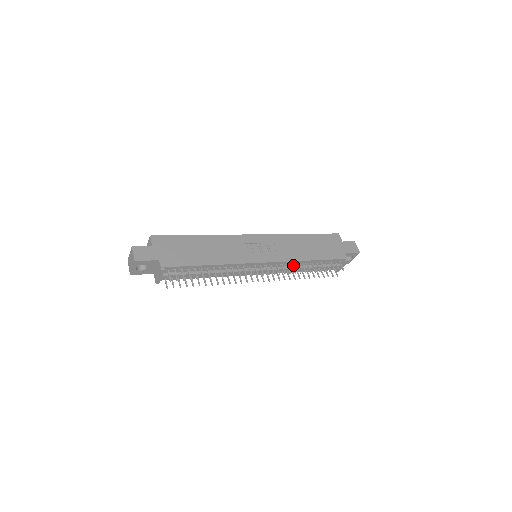
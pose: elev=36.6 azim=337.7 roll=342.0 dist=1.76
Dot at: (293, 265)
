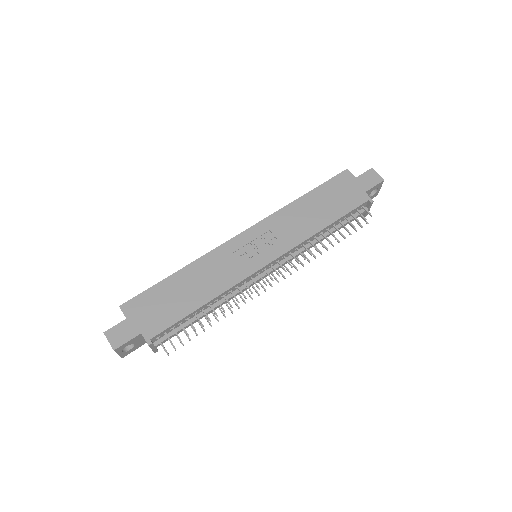
Dot at: (305, 244)
